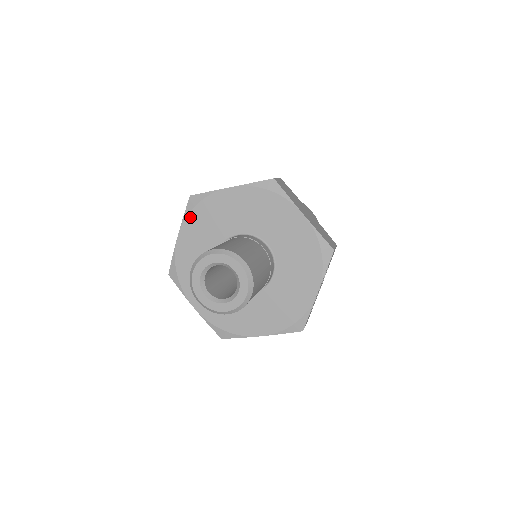
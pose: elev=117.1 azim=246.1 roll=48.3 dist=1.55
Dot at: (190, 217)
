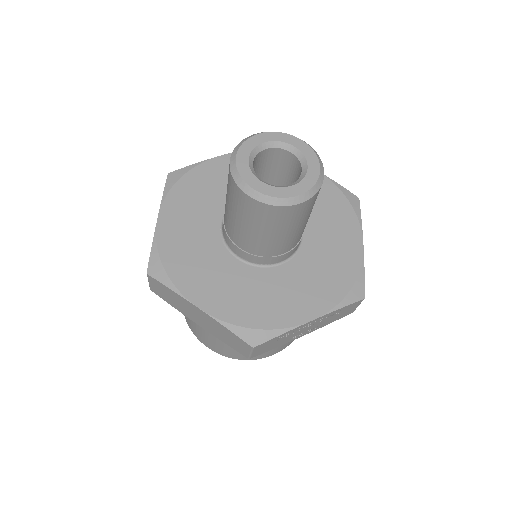
Dot at: occluded
